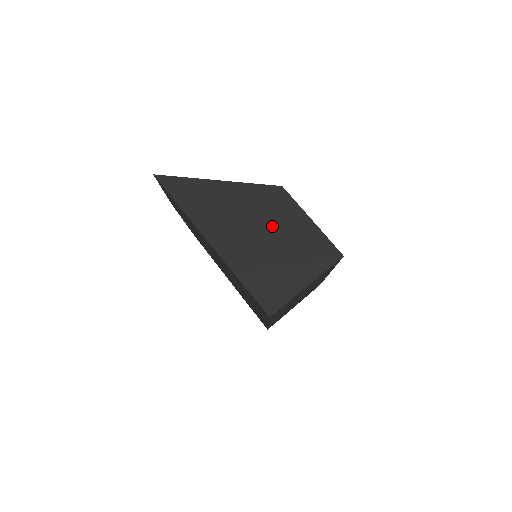
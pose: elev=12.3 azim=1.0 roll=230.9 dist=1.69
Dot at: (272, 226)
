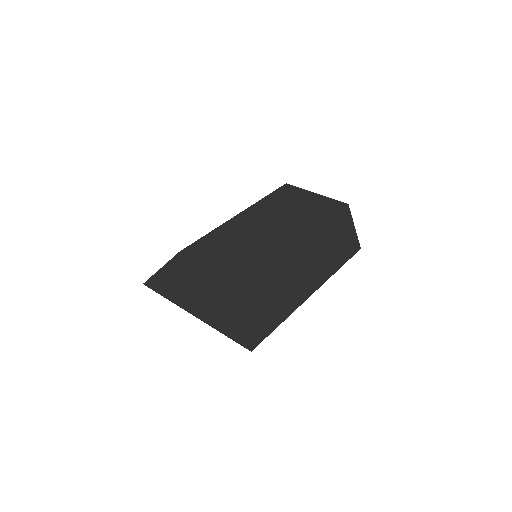
Dot at: (201, 286)
